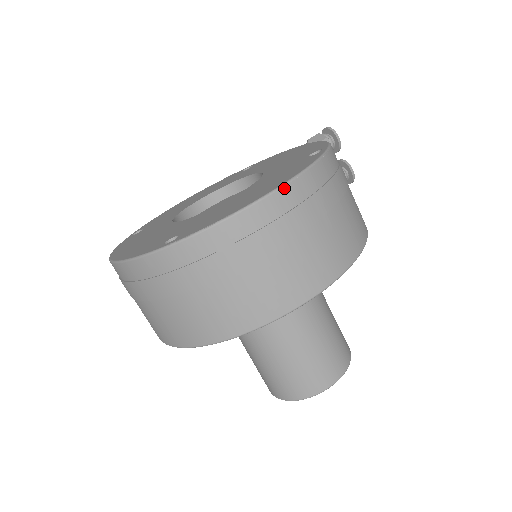
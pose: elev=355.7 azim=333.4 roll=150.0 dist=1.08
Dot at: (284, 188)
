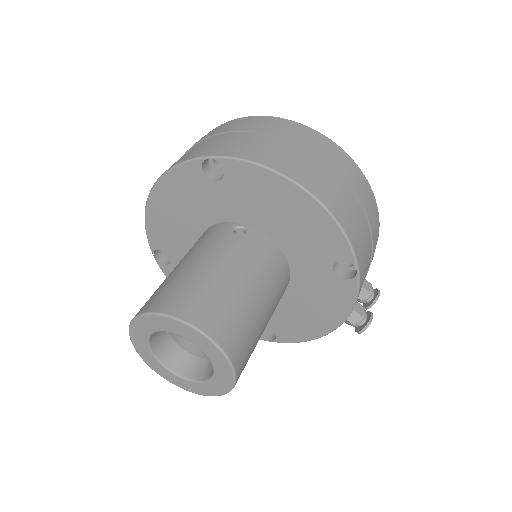
Dot at: (343, 151)
